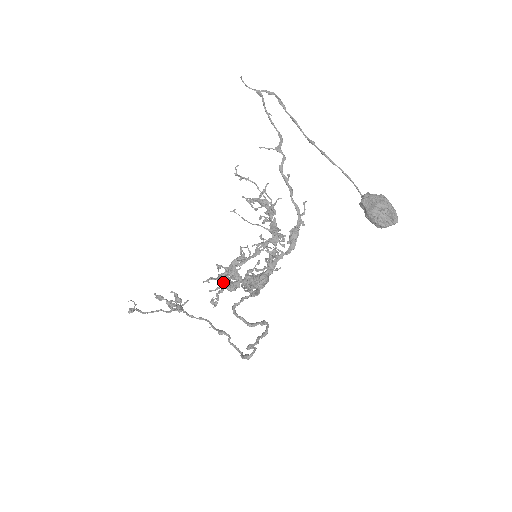
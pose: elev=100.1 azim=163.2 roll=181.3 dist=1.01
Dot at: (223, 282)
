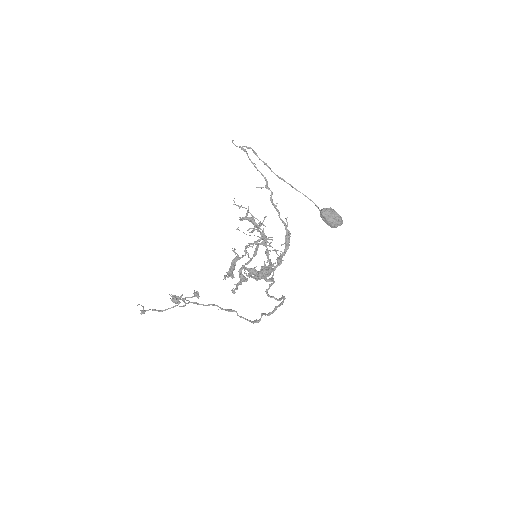
Dot at: (241, 277)
